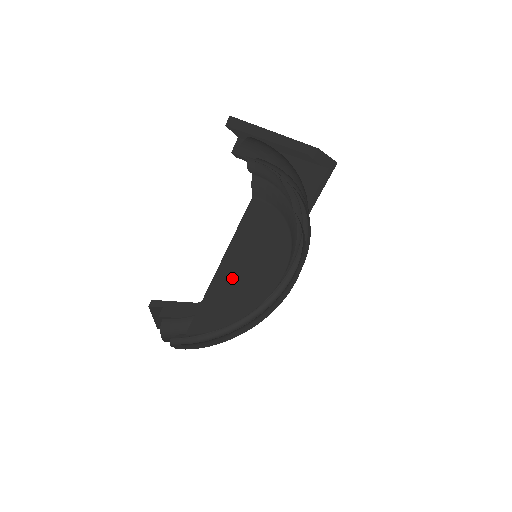
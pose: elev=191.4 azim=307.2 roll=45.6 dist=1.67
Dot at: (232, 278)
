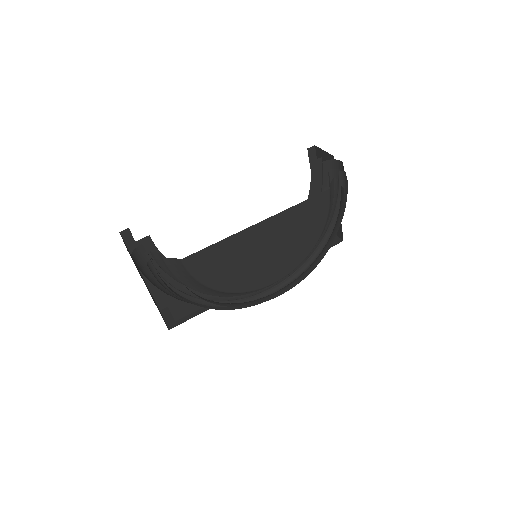
Dot at: (258, 242)
